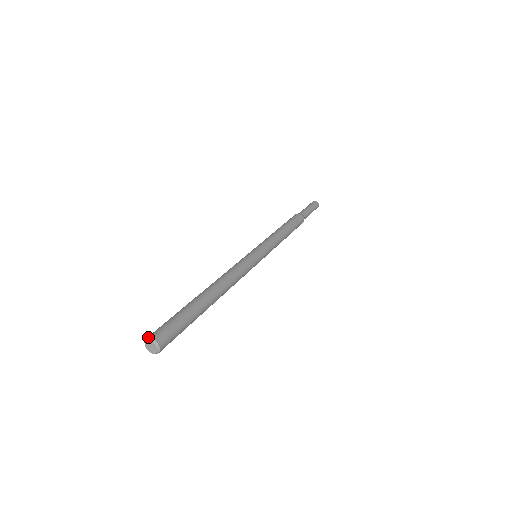
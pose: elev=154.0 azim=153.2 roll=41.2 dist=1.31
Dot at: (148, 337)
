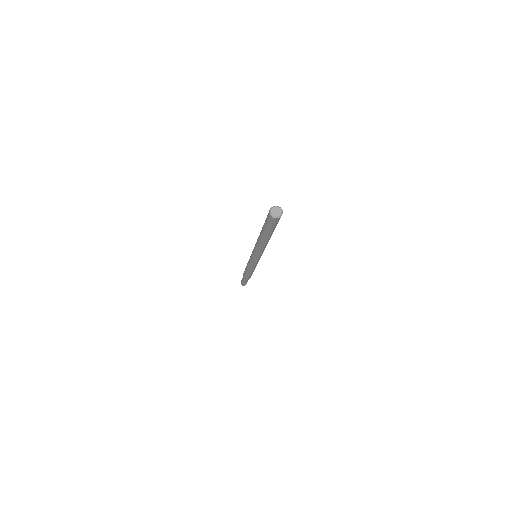
Dot at: occluded
